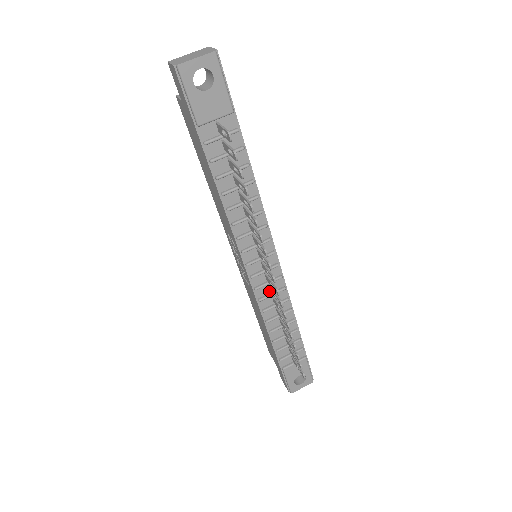
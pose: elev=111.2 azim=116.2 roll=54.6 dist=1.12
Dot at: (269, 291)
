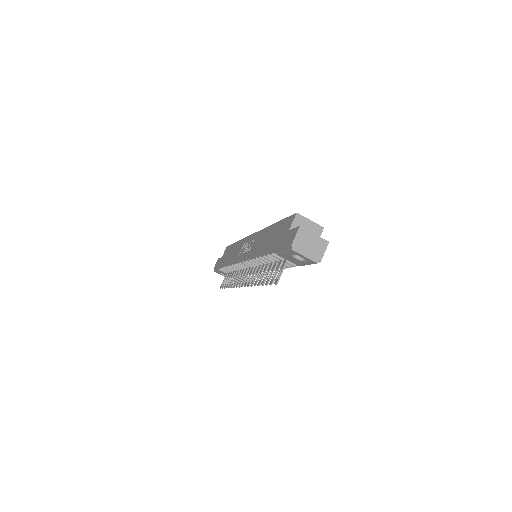
Dot at: occluded
